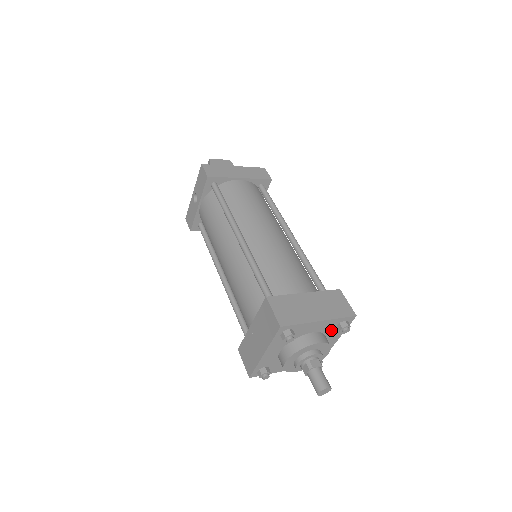
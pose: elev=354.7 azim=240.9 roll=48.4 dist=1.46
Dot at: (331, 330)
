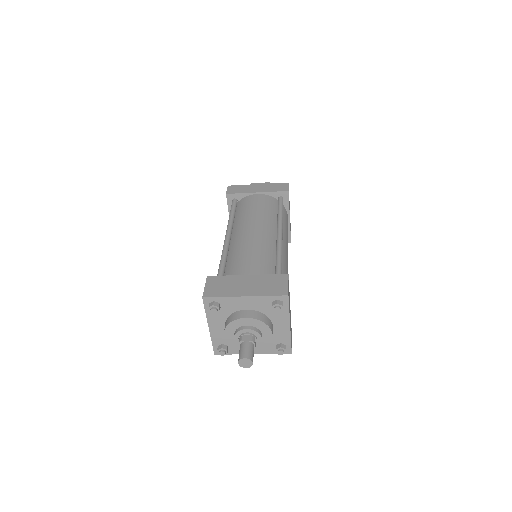
Dot at: (269, 310)
